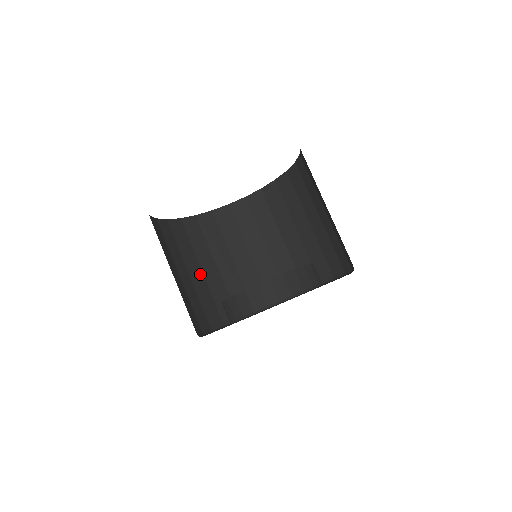
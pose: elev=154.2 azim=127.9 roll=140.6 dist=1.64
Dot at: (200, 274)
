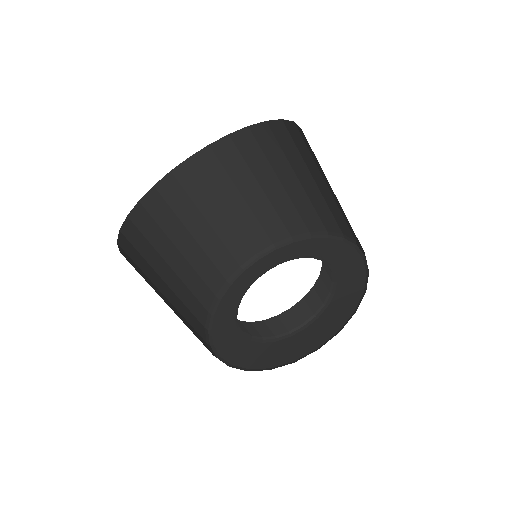
Dot at: (192, 243)
